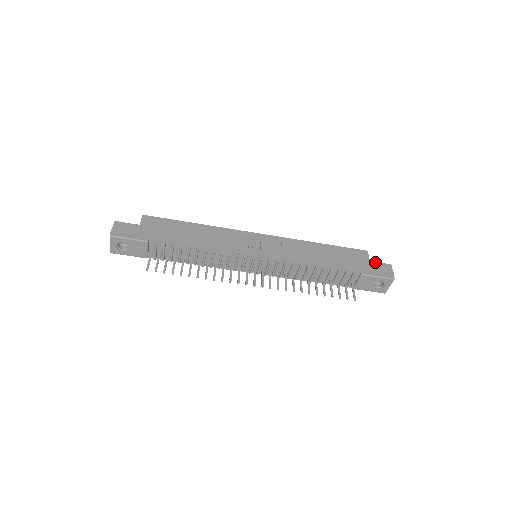
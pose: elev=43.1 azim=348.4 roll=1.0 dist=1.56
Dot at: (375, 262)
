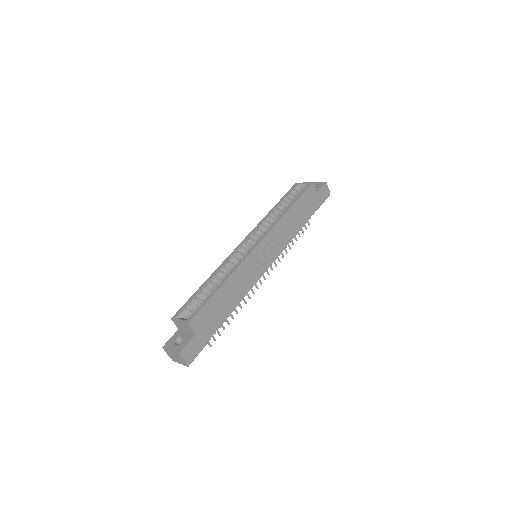
Dot at: (319, 190)
